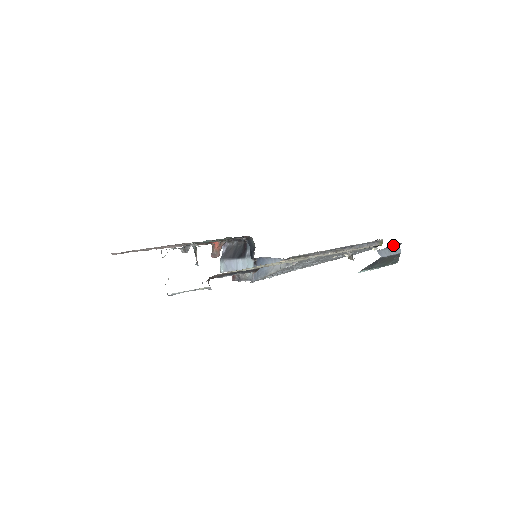
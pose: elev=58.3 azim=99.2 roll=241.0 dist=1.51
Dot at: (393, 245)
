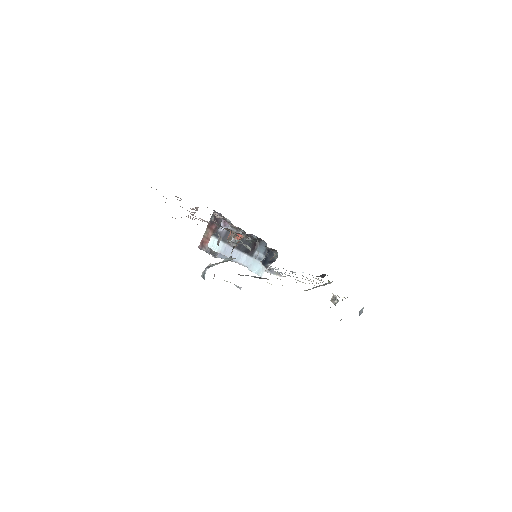
Dot at: occluded
